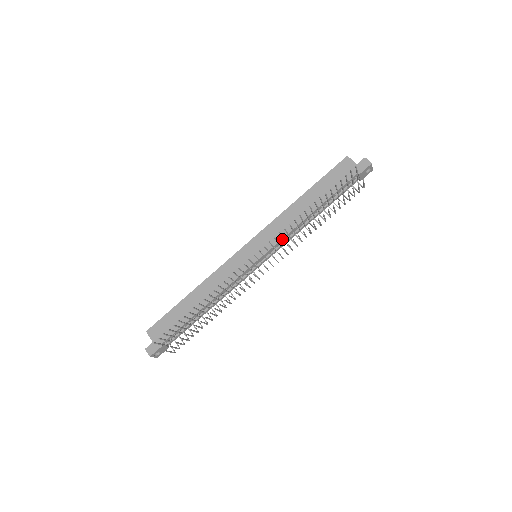
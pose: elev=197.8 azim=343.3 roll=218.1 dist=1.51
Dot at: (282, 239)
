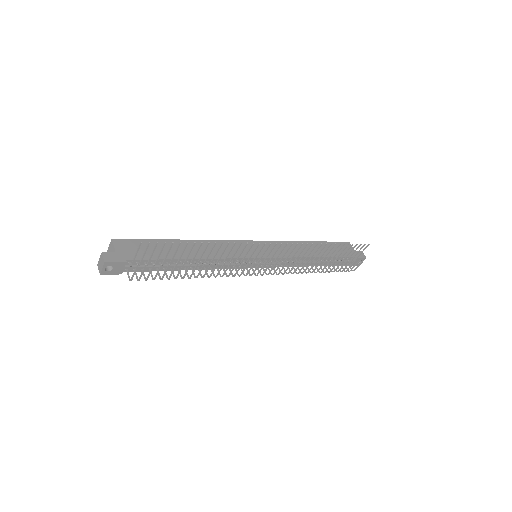
Dot at: occluded
